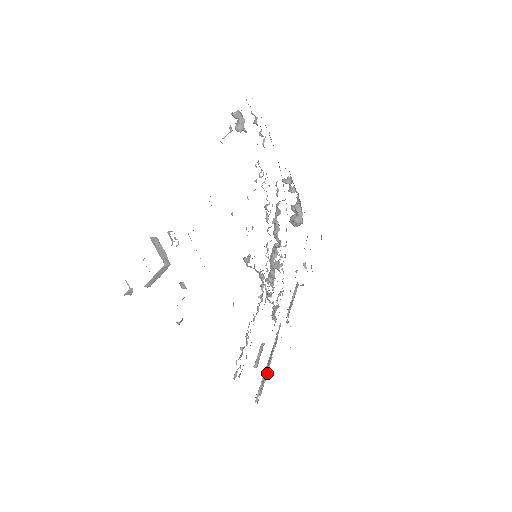
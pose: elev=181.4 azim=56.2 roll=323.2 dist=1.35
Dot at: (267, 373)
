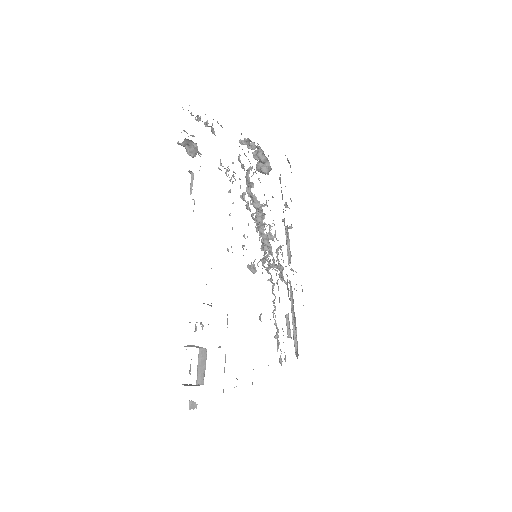
Dot at: occluded
